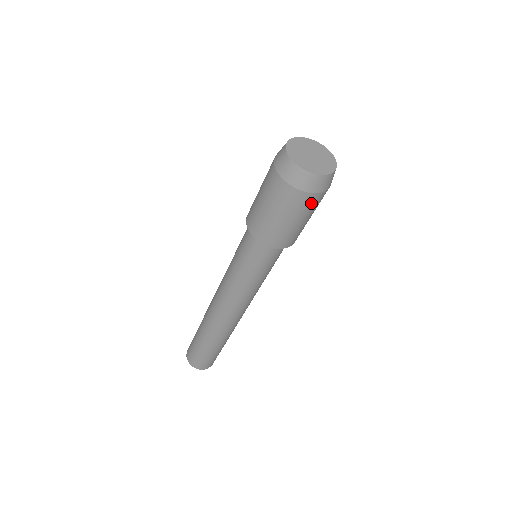
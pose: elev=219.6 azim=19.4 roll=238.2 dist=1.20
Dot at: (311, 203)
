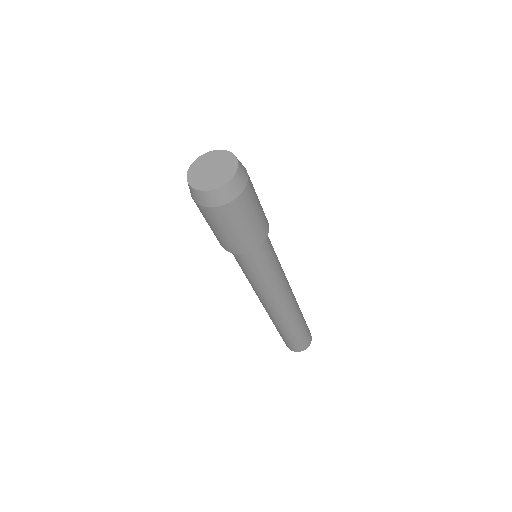
Dot at: (207, 214)
